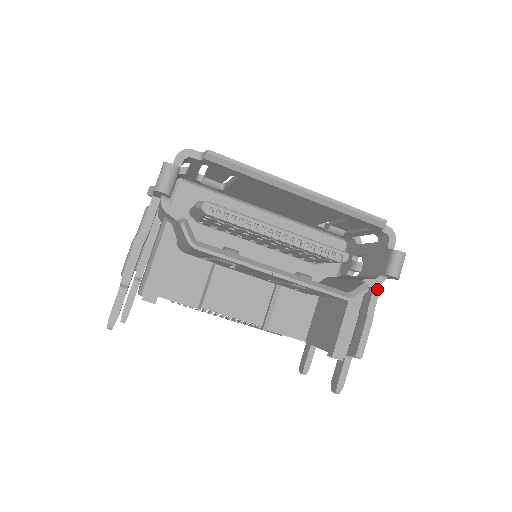
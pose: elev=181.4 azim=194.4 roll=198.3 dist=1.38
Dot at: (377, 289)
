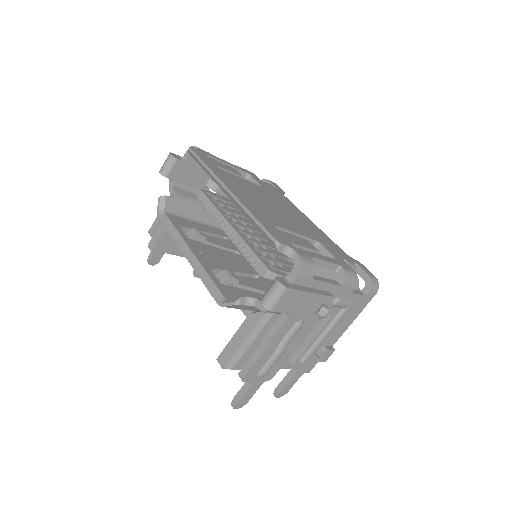
Dot at: (281, 321)
